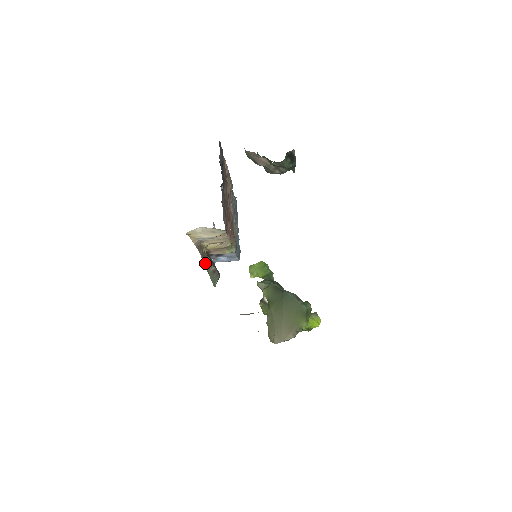
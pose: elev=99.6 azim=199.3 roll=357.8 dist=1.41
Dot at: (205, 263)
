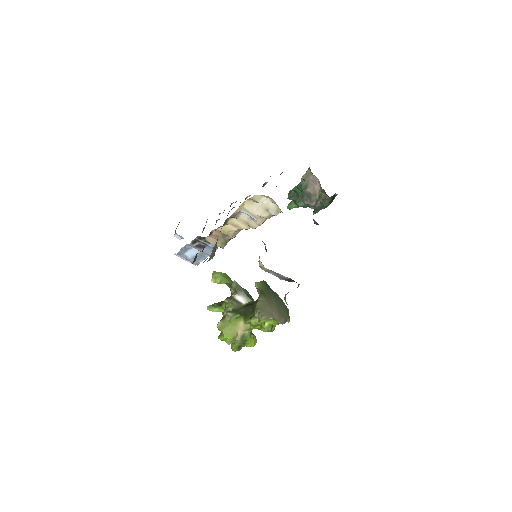
Dot at: occluded
